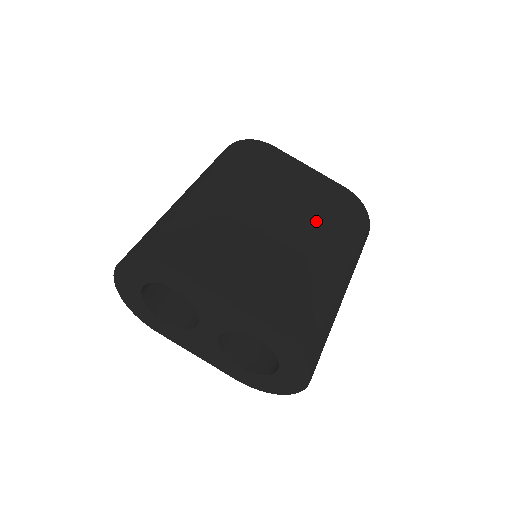
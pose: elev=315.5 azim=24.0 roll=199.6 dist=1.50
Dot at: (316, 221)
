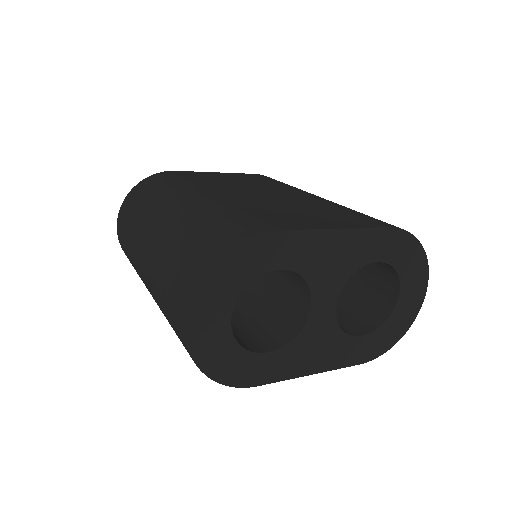
Dot at: (280, 187)
